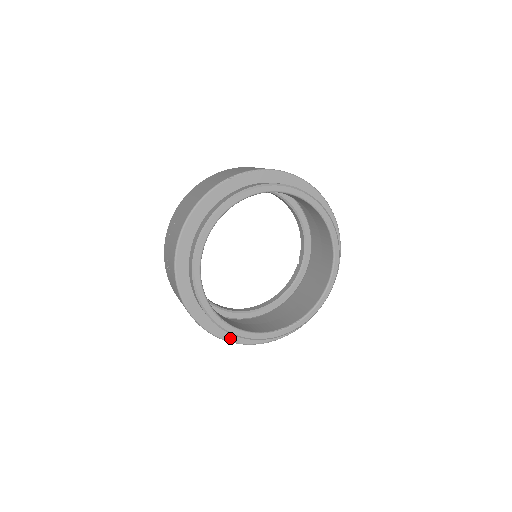
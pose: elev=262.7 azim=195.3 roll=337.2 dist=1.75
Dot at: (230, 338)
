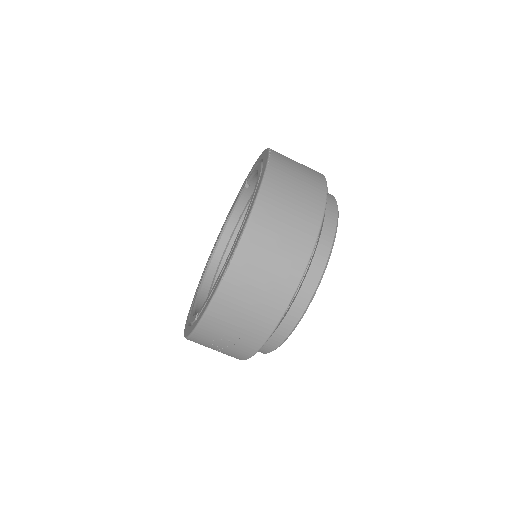
Dot at: occluded
